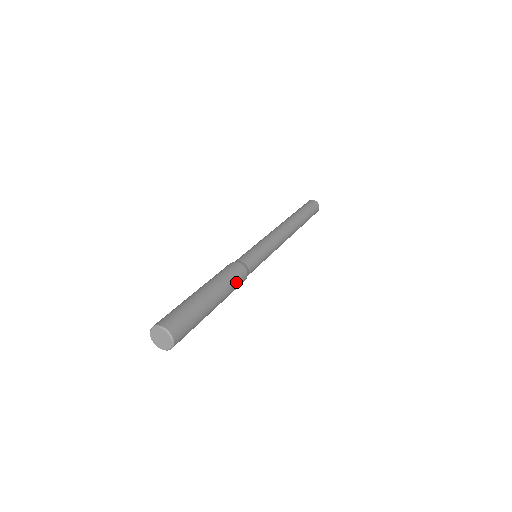
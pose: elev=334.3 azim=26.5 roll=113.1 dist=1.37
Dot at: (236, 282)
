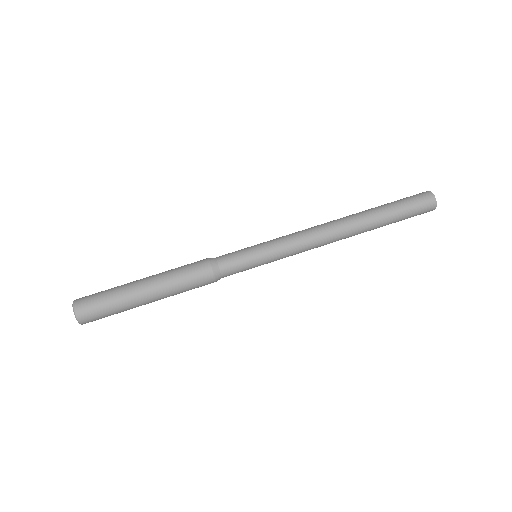
Dot at: (190, 284)
